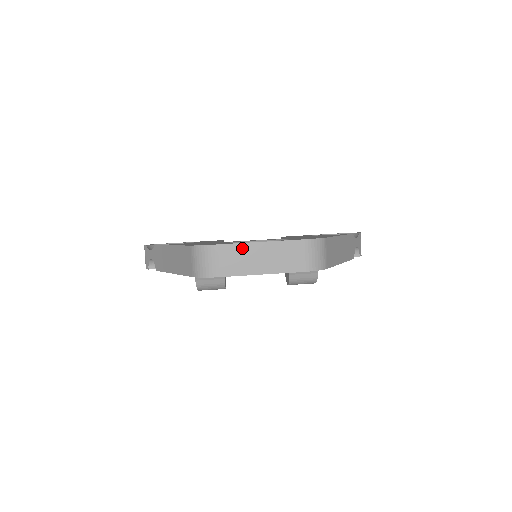
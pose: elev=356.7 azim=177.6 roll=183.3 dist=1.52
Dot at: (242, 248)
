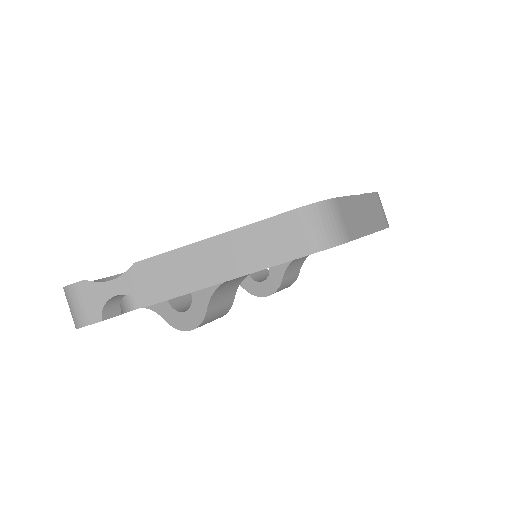
Dot at: (351, 202)
